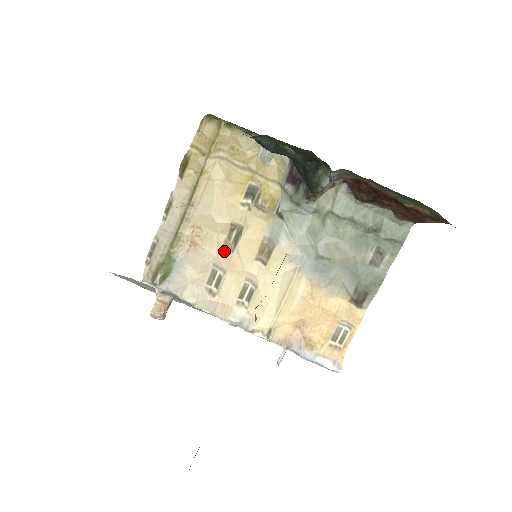
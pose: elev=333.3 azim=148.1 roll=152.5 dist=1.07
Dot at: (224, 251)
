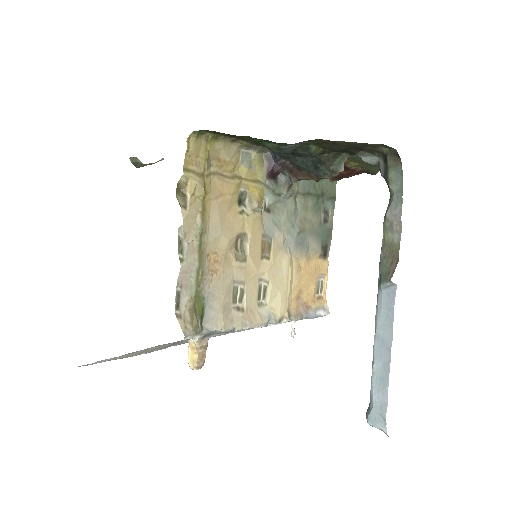
Dot at: (239, 264)
